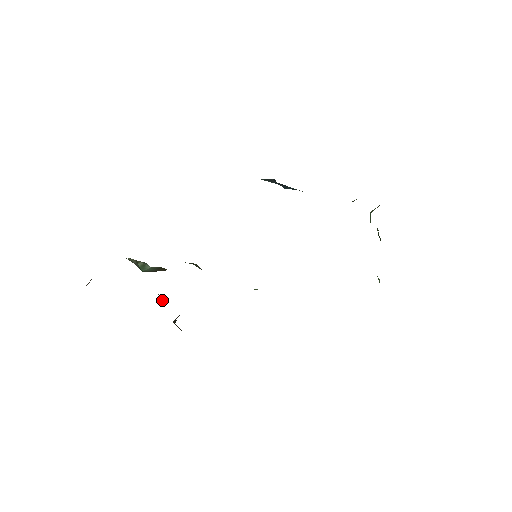
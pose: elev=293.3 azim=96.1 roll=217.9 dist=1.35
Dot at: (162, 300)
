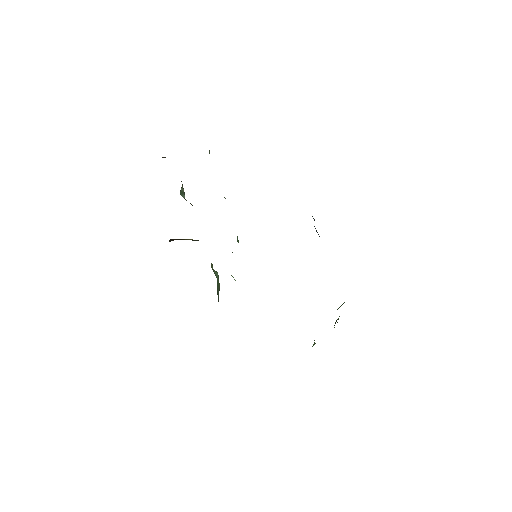
Dot at: occluded
